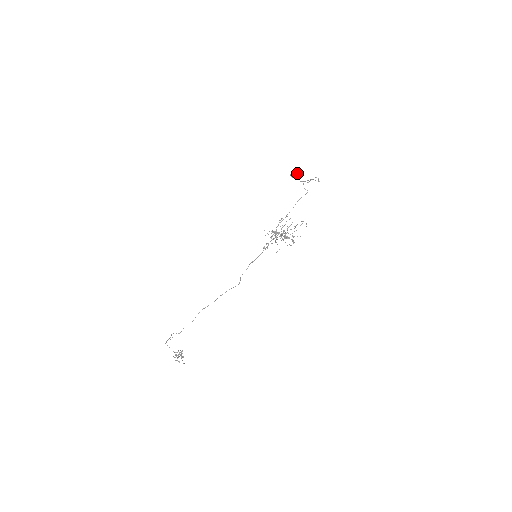
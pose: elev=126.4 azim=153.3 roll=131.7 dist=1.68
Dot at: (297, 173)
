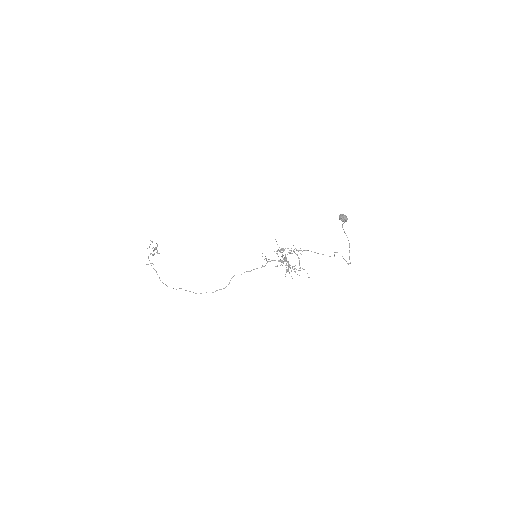
Dot at: (345, 221)
